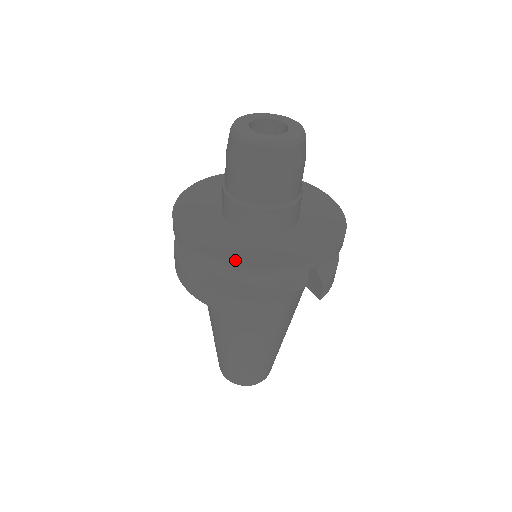
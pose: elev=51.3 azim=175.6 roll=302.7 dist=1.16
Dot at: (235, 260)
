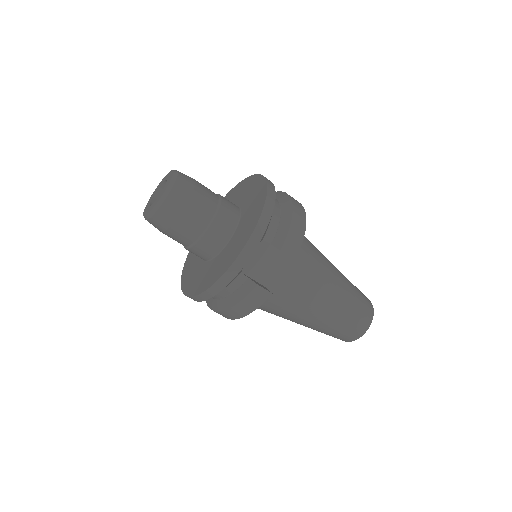
Dot at: (203, 288)
